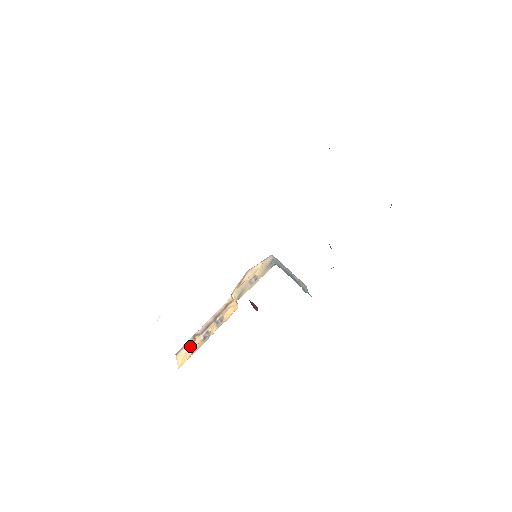
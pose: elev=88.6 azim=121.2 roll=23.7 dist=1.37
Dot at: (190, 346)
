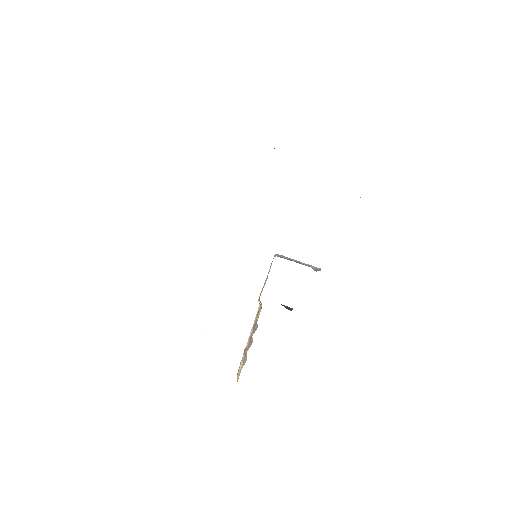
Dot at: (244, 361)
